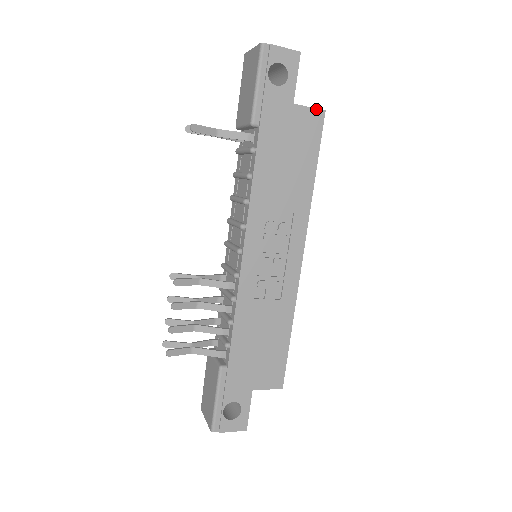
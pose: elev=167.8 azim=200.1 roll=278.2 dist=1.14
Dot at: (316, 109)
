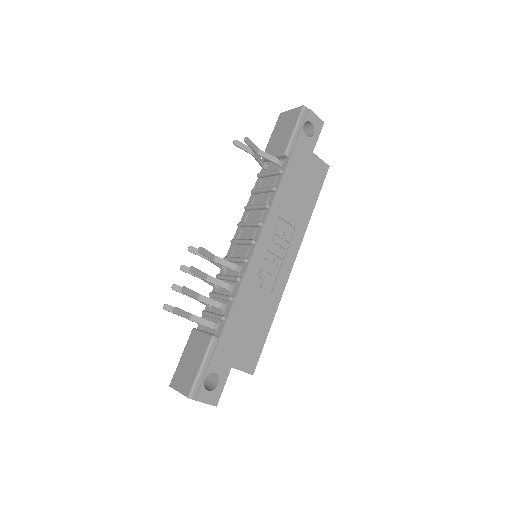
Dot at: (324, 163)
